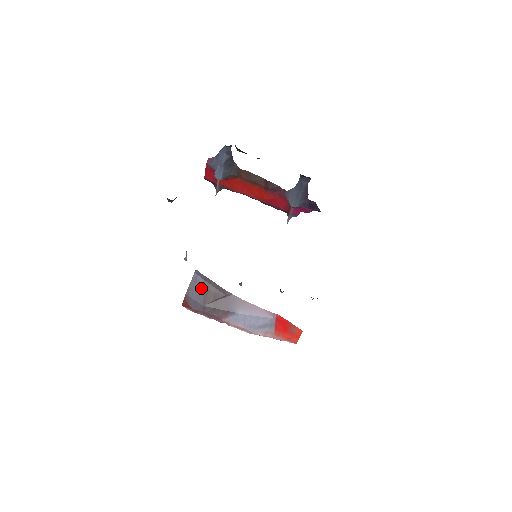
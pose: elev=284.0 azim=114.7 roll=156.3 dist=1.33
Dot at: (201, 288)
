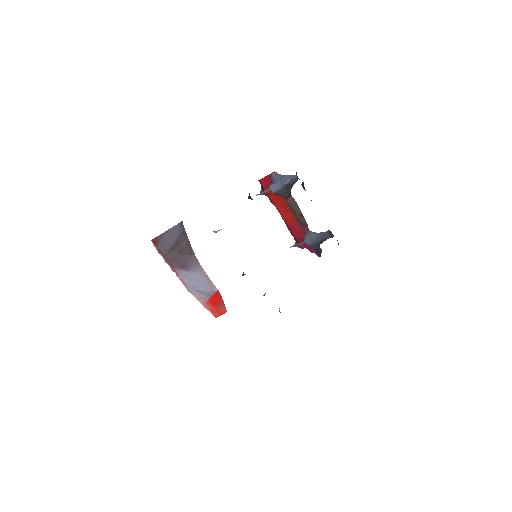
Dot at: (176, 237)
